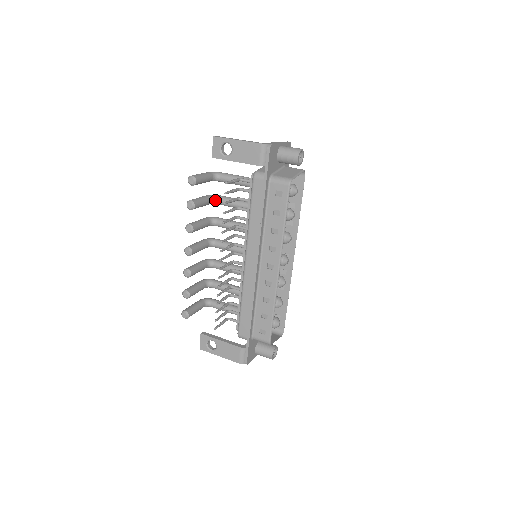
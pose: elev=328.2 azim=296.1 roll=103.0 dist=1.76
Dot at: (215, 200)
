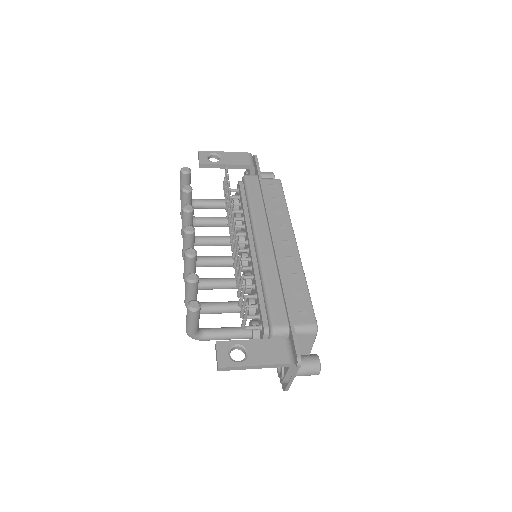
Dot at: (193, 217)
